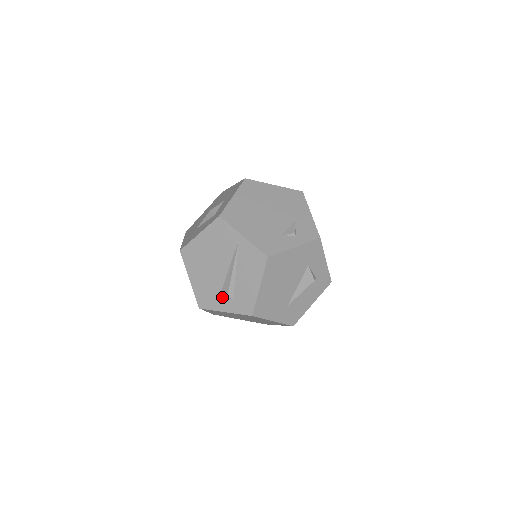
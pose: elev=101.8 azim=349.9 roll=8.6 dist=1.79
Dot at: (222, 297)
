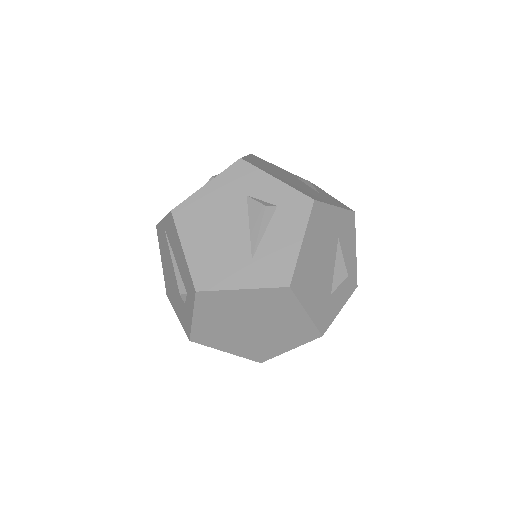
Dot at: (185, 303)
